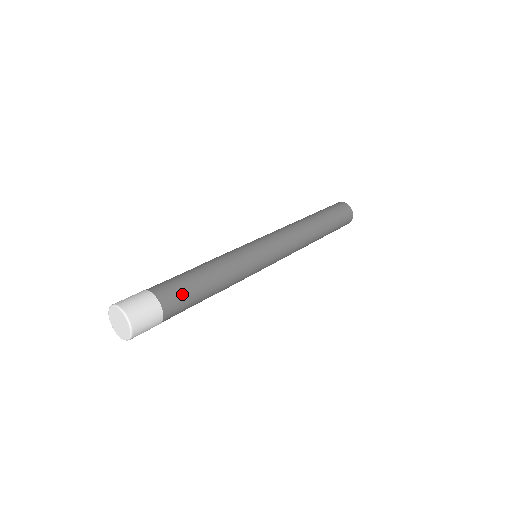
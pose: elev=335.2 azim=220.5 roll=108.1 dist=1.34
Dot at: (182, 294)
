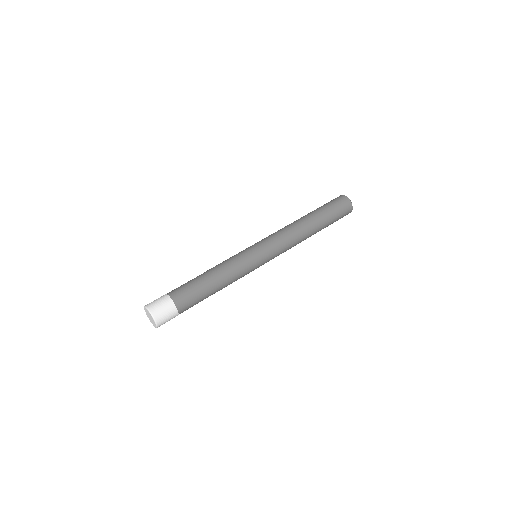
Dot at: (194, 304)
